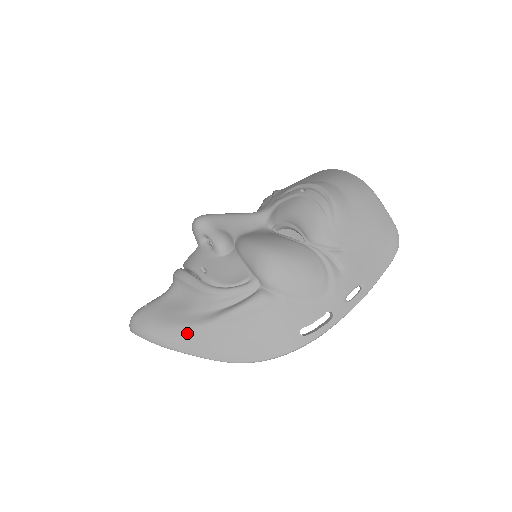
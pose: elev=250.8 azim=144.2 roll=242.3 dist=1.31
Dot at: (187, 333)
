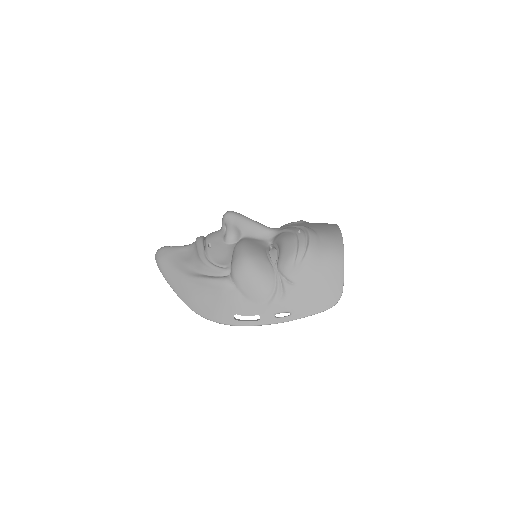
Dot at: (177, 276)
